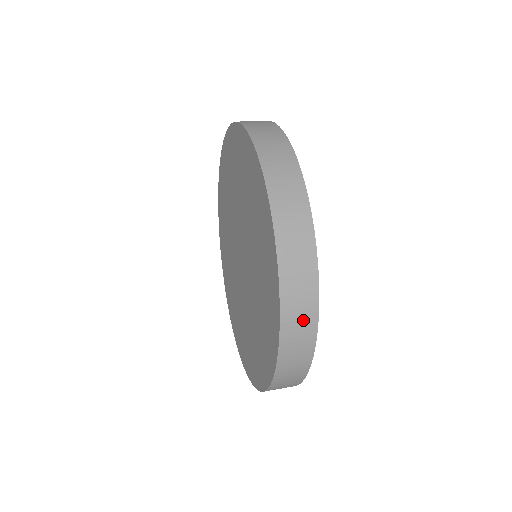
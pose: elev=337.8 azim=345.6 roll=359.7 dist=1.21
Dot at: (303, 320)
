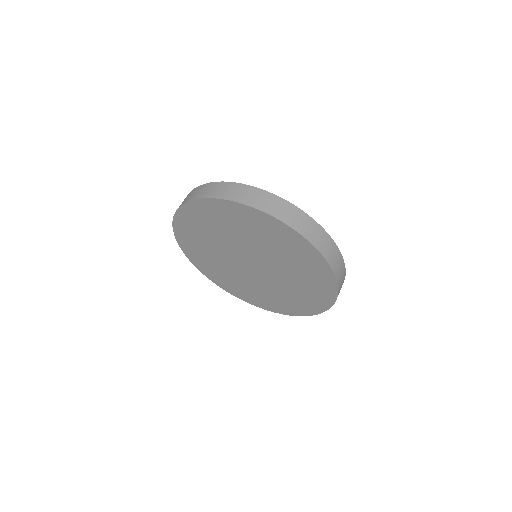
Dot at: (342, 276)
